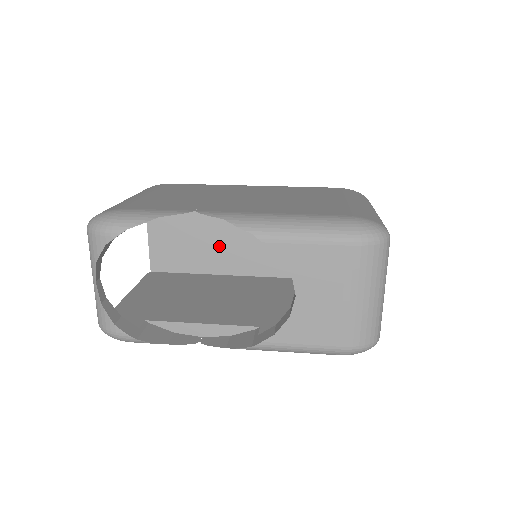
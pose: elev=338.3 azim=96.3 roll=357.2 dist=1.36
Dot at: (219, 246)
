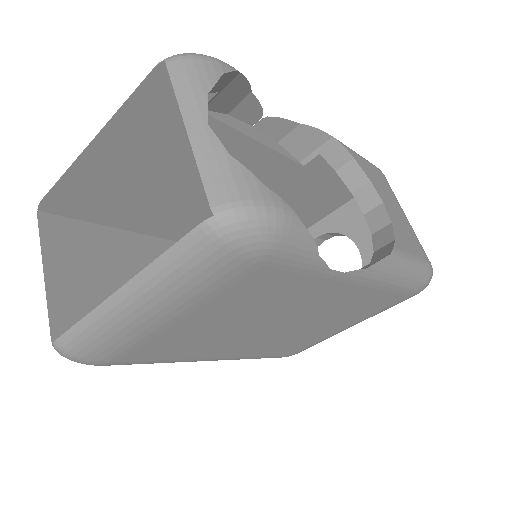
Dot at: occluded
